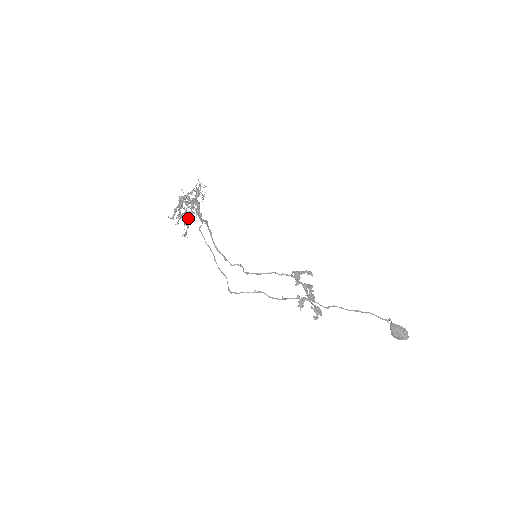
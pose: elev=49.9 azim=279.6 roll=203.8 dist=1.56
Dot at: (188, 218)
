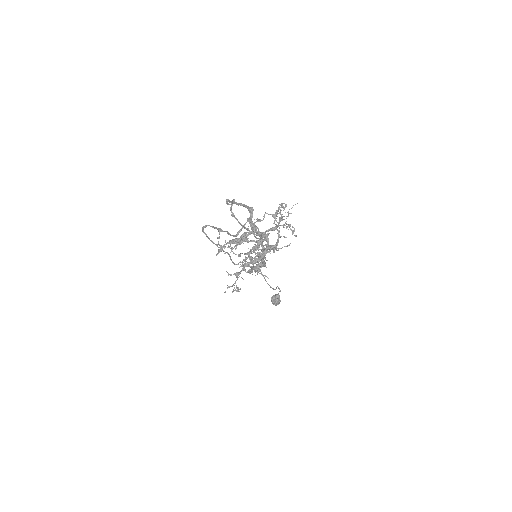
Dot at: occluded
